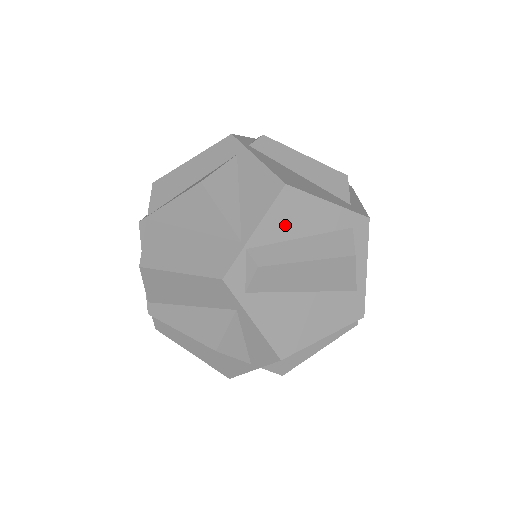
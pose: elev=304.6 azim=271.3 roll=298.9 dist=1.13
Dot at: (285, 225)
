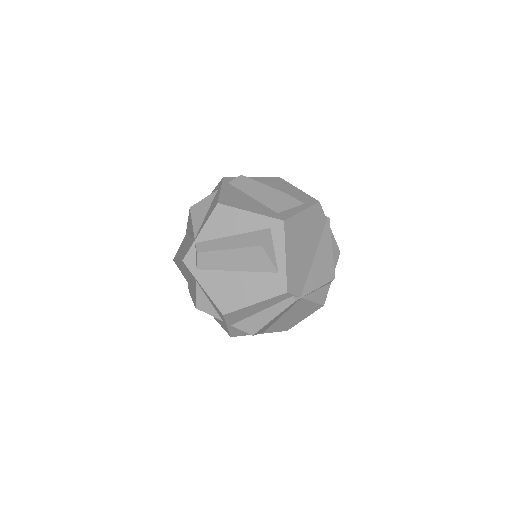
Dot at: (219, 228)
